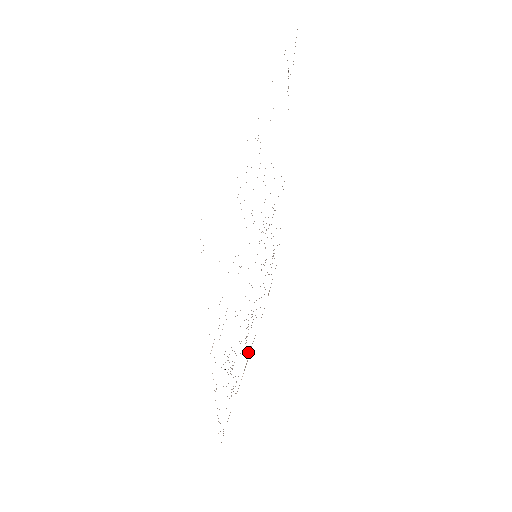
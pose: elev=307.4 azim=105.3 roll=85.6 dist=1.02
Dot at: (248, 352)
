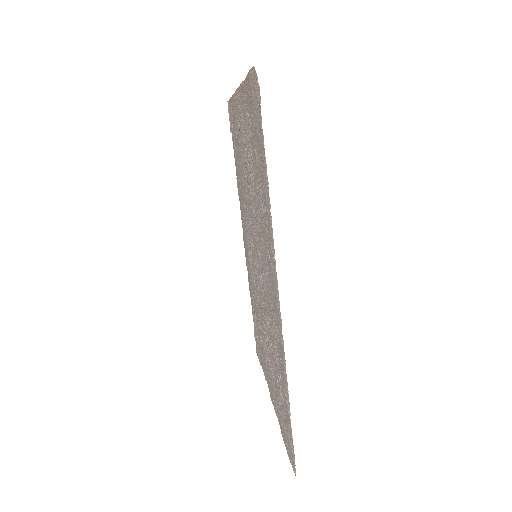
Dot at: (273, 393)
